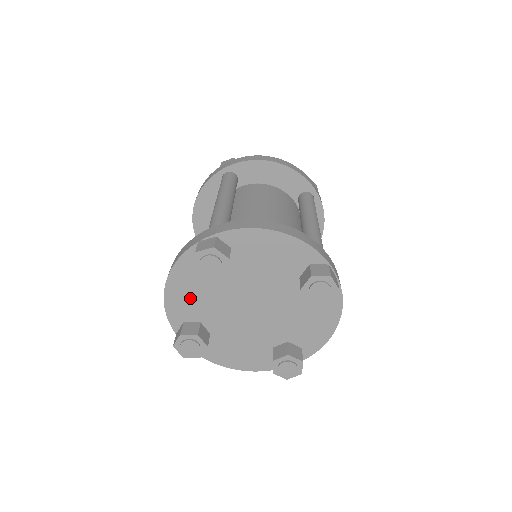
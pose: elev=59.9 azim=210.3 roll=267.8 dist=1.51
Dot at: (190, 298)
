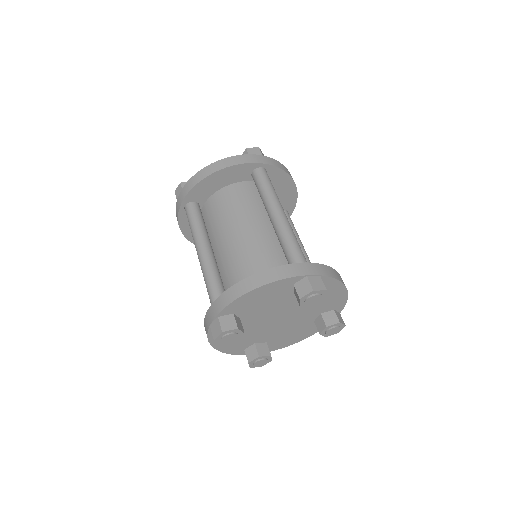
Dot at: (235, 342)
